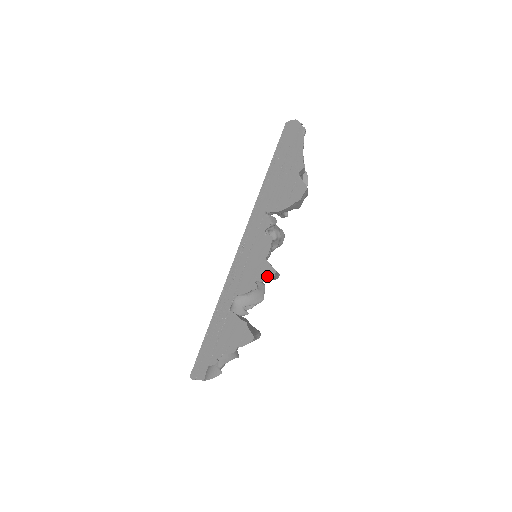
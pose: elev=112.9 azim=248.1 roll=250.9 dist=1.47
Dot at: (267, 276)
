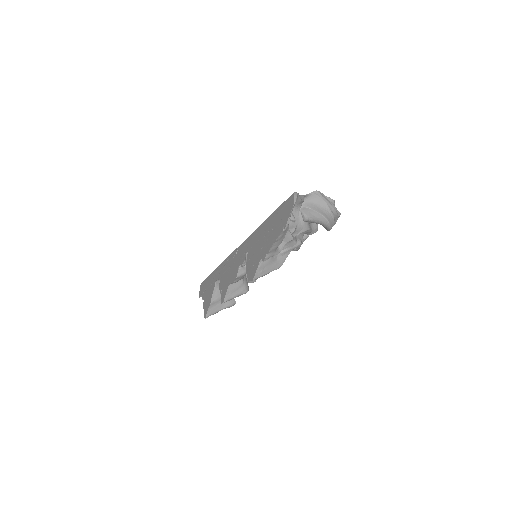
Dot at: (222, 297)
